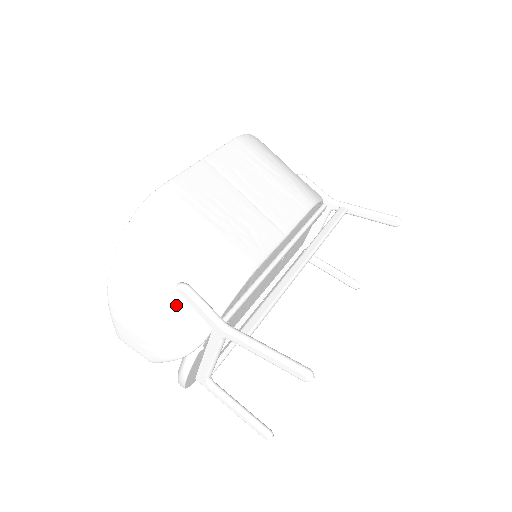
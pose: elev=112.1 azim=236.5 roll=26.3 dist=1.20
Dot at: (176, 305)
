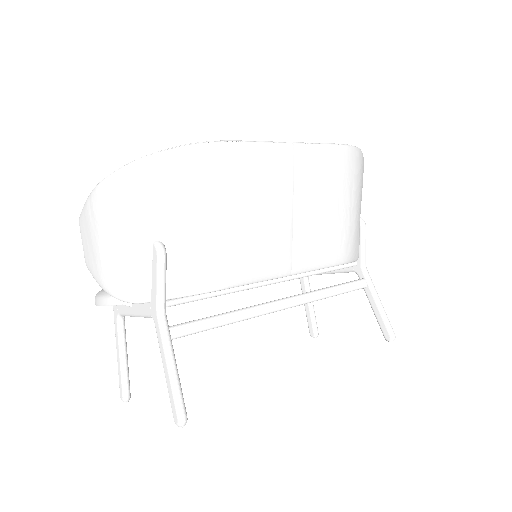
Dot at: (141, 256)
